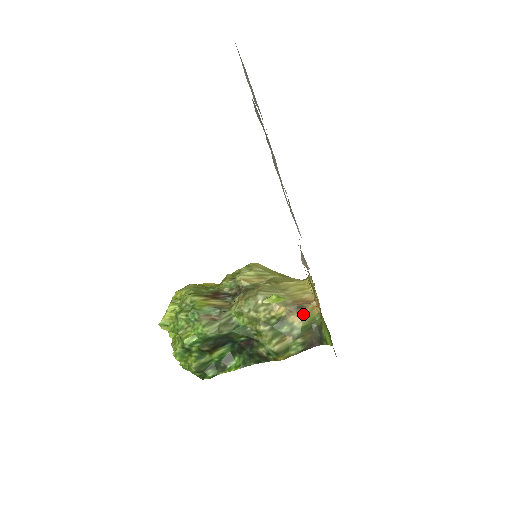
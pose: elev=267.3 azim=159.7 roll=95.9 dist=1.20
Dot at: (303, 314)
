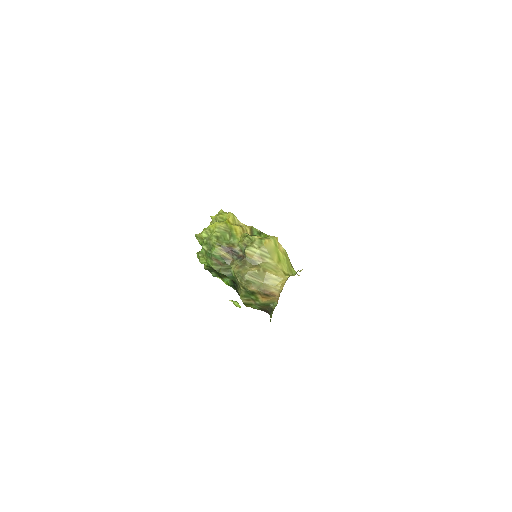
Dot at: (266, 299)
